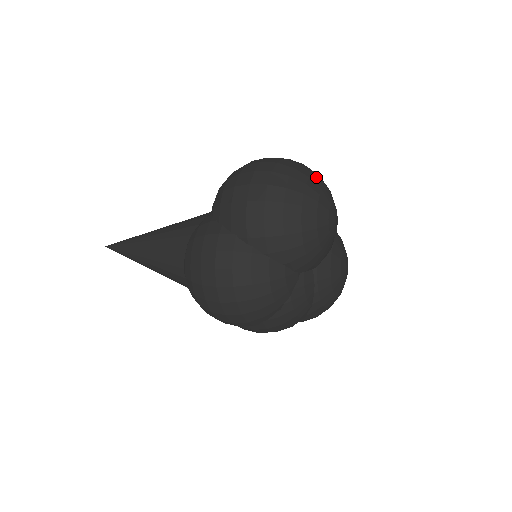
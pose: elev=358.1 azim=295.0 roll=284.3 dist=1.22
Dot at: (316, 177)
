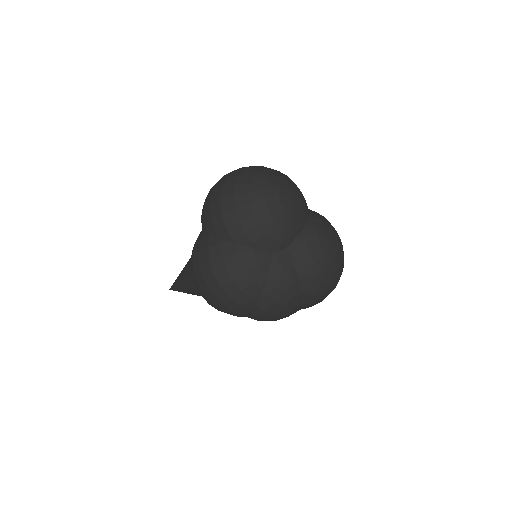
Dot at: (268, 171)
